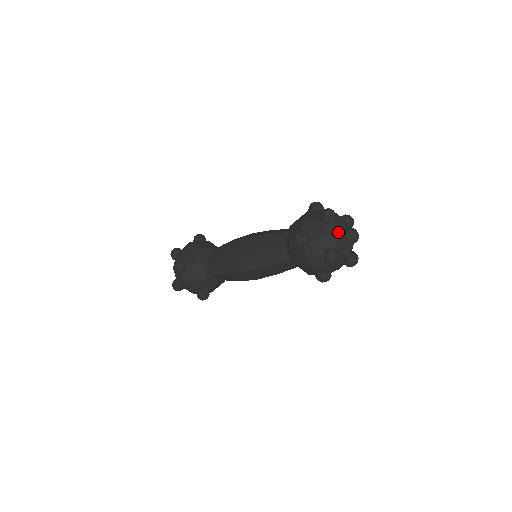
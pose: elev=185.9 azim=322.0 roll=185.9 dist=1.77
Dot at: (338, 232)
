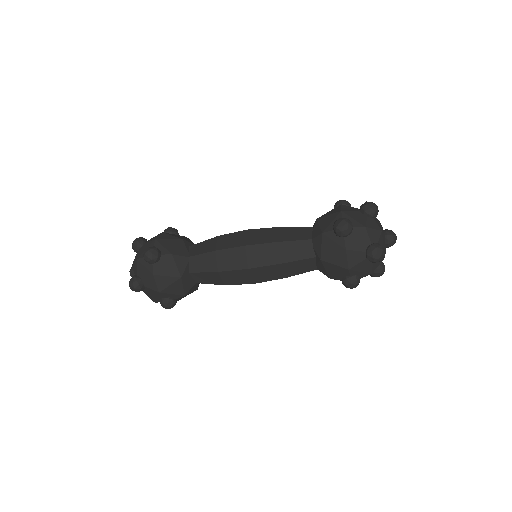
Dot at: (381, 228)
